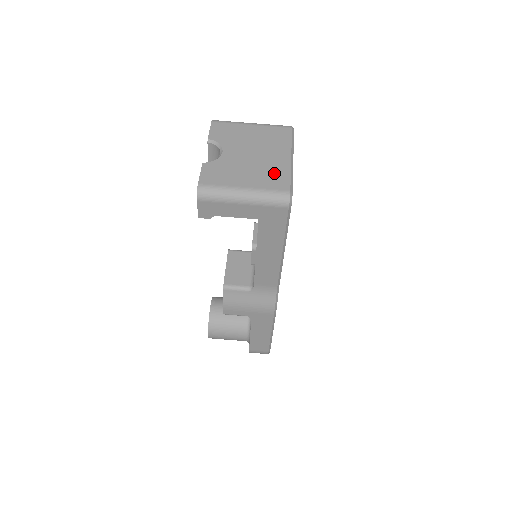
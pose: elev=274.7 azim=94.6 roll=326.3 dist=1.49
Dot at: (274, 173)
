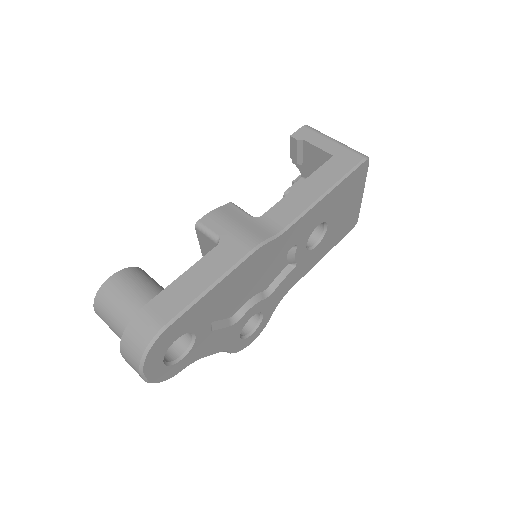
Dot at: occluded
